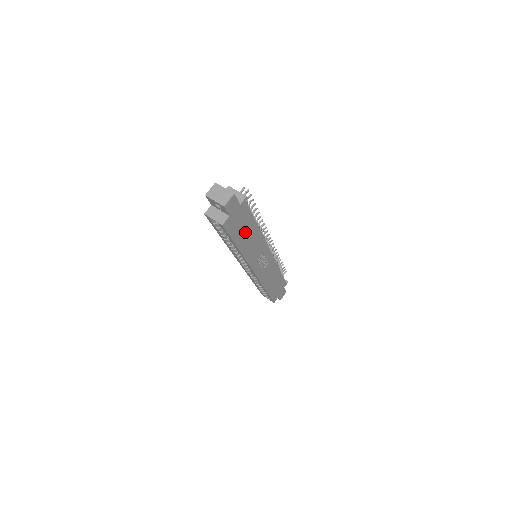
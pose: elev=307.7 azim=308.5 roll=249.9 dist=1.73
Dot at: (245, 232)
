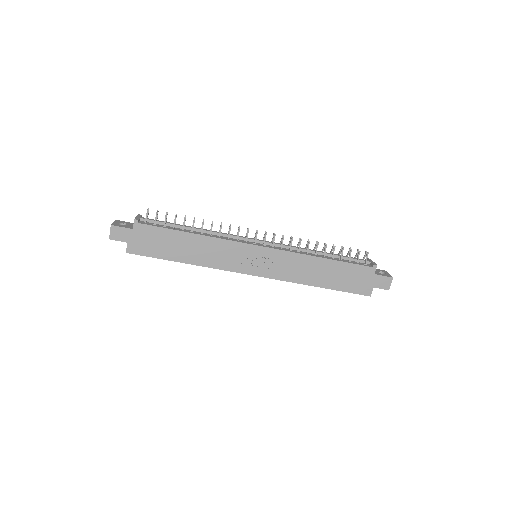
Dot at: (175, 246)
